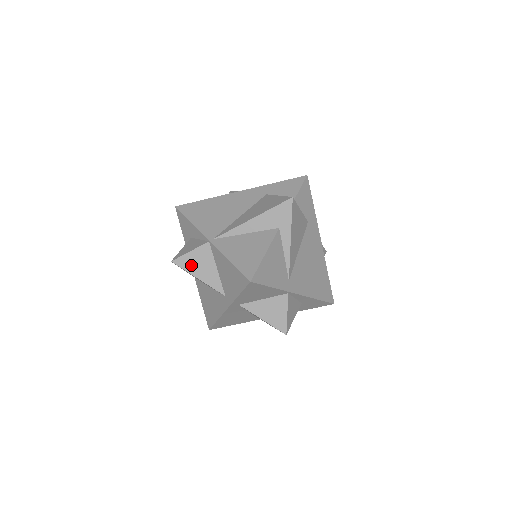
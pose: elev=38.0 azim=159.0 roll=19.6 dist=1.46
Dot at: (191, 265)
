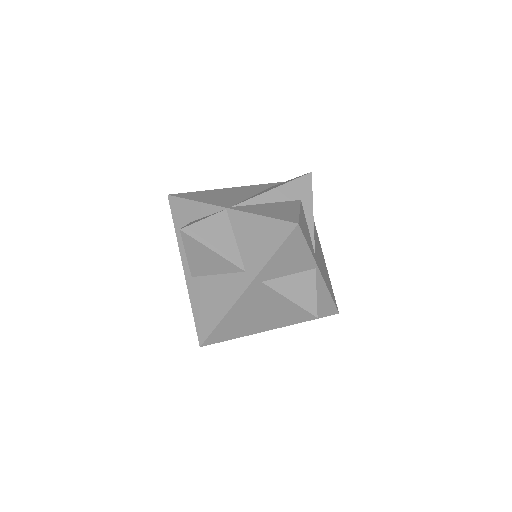
Dot at: (204, 234)
